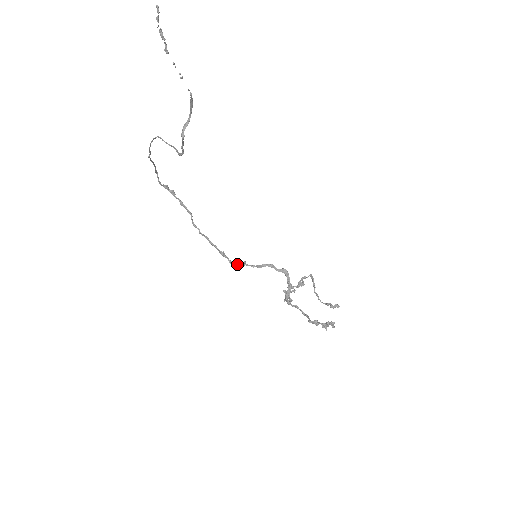
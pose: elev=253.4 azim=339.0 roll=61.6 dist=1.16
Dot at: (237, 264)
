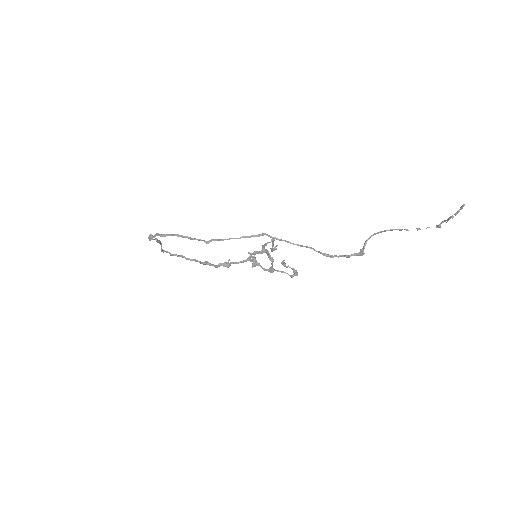
Dot at: (225, 266)
